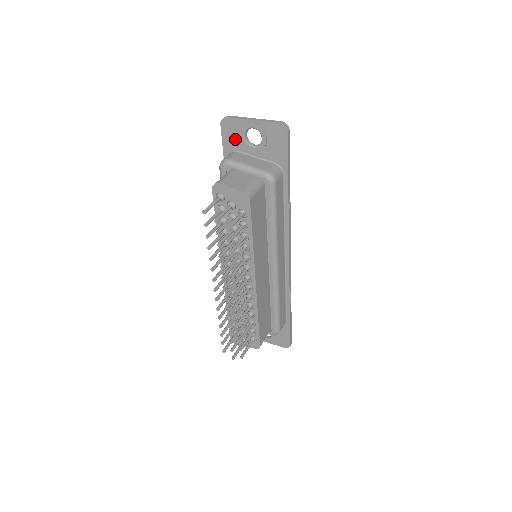
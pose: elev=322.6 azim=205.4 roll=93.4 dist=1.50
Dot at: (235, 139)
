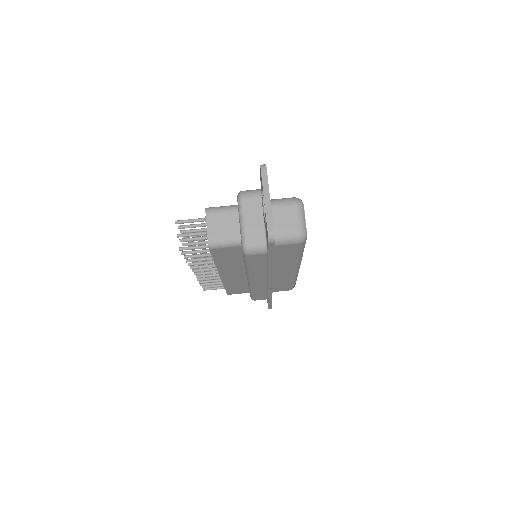
Dot at: occluded
